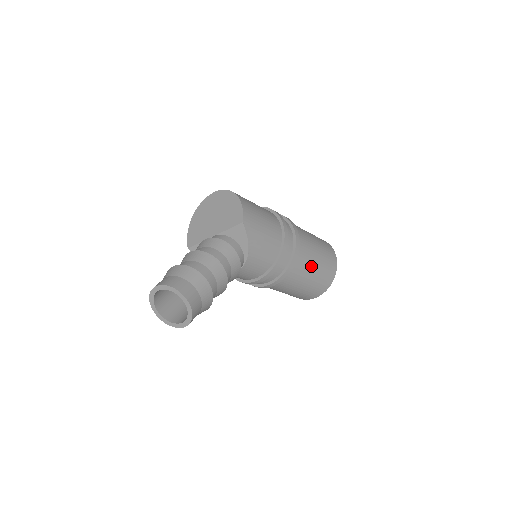
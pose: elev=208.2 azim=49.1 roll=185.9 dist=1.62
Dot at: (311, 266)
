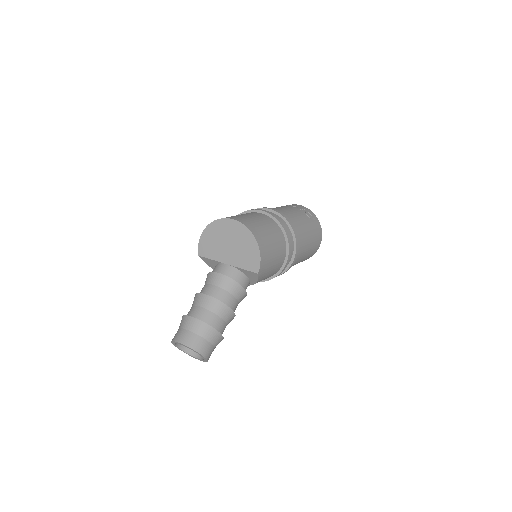
Dot at: (300, 260)
